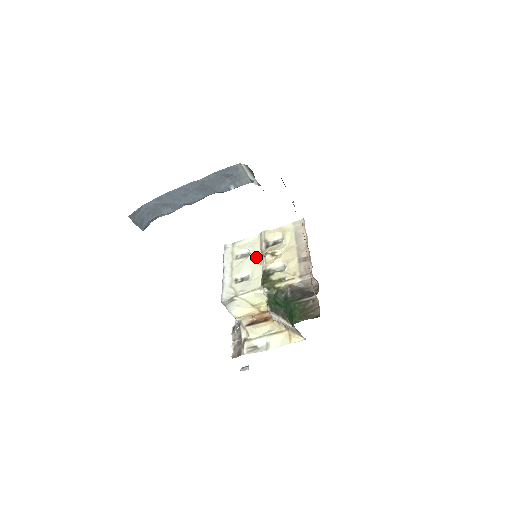
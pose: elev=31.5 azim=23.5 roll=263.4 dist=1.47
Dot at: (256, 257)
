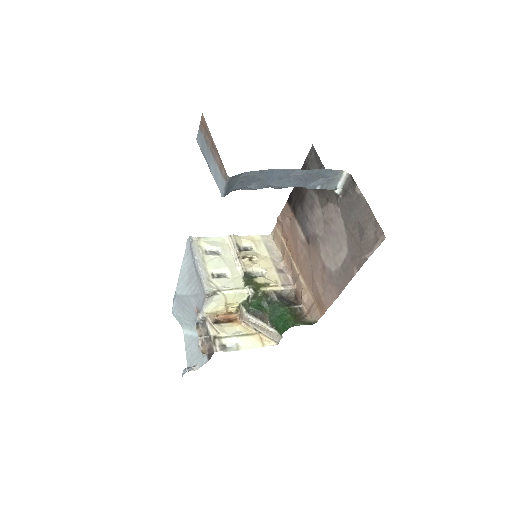
Dot at: (229, 257)
